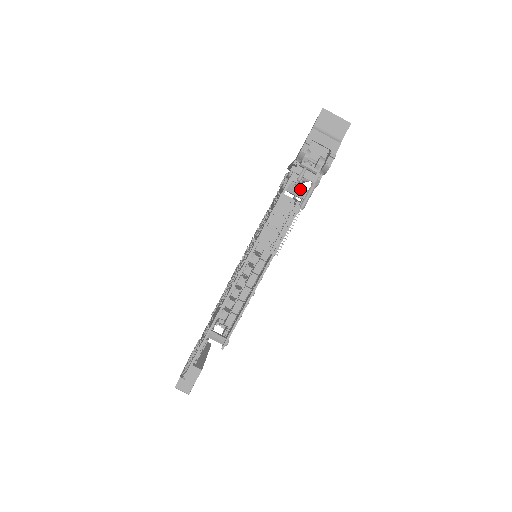
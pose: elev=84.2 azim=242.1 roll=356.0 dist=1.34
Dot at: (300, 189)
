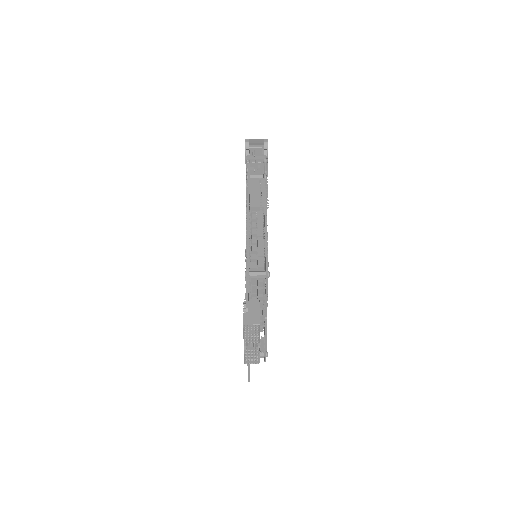
Dot at: (259, 175)
